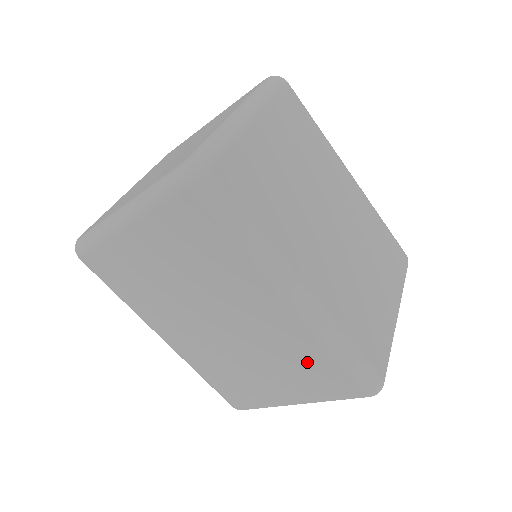
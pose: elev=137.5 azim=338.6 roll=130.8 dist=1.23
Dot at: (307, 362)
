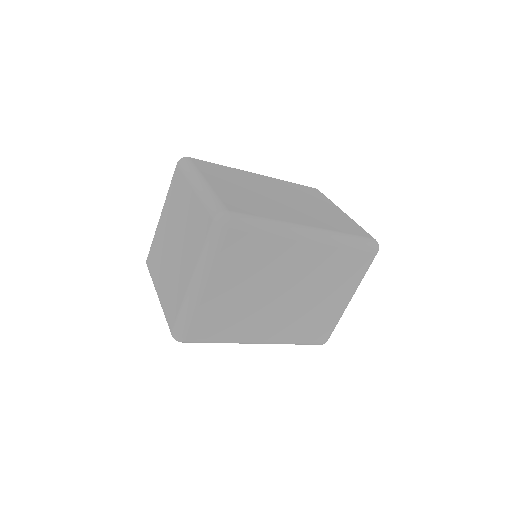
Dot at: (339, 265)
